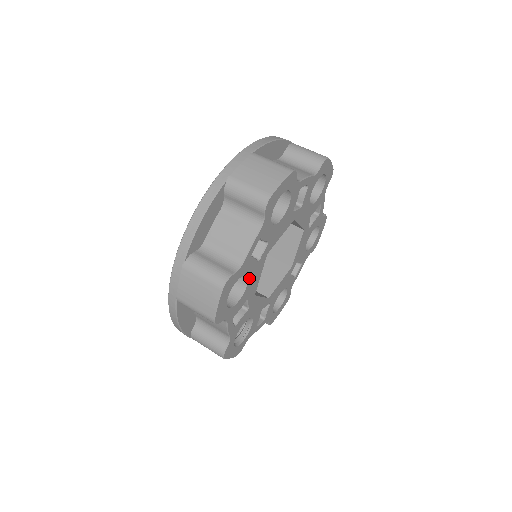
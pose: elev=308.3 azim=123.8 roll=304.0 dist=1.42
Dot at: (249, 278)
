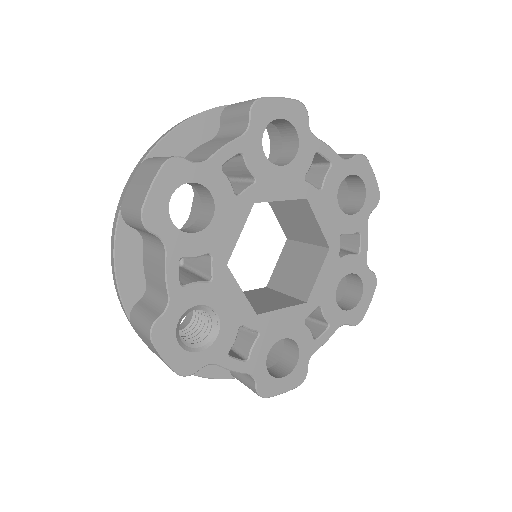
Dot at: (217, 210)
